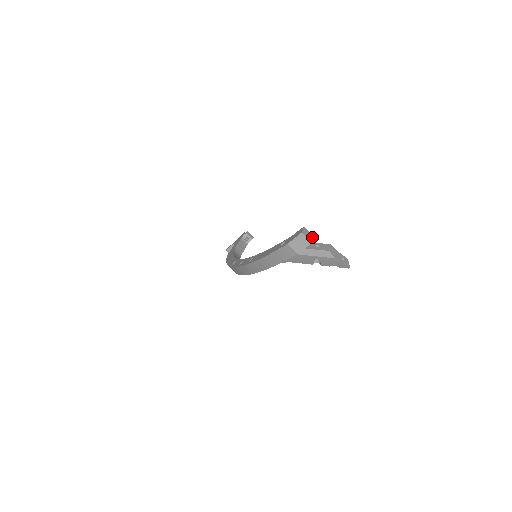
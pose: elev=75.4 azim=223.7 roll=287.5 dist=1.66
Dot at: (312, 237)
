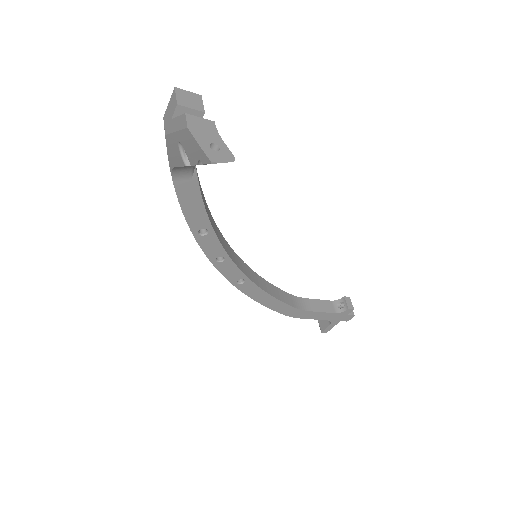
Dot at: (197, 108)
